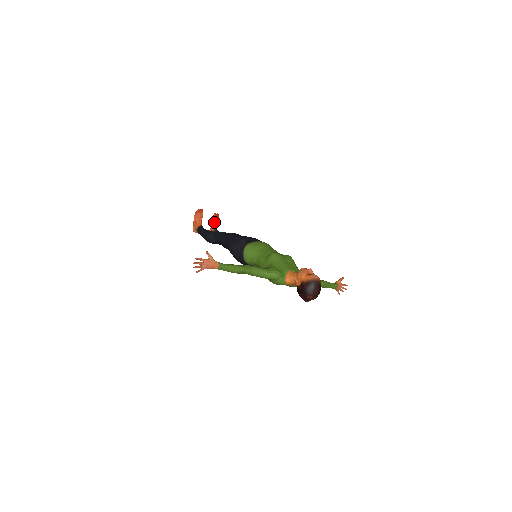
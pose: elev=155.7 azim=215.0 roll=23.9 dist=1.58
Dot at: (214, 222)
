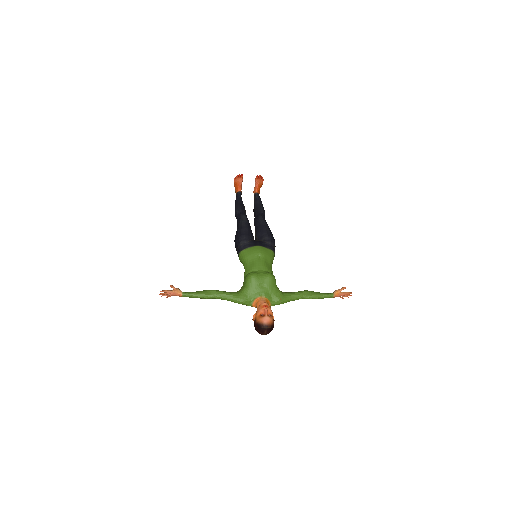
Dot at: (256, 185)
